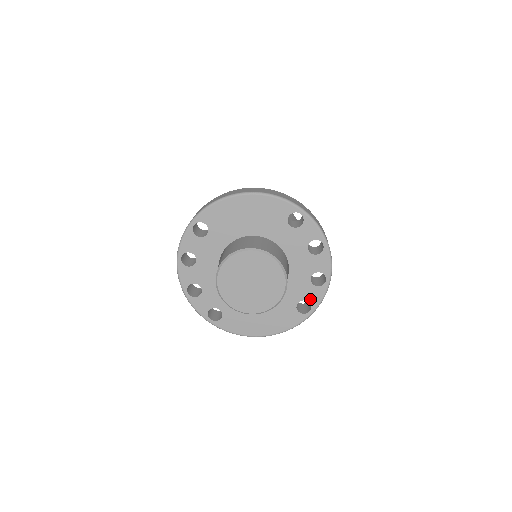
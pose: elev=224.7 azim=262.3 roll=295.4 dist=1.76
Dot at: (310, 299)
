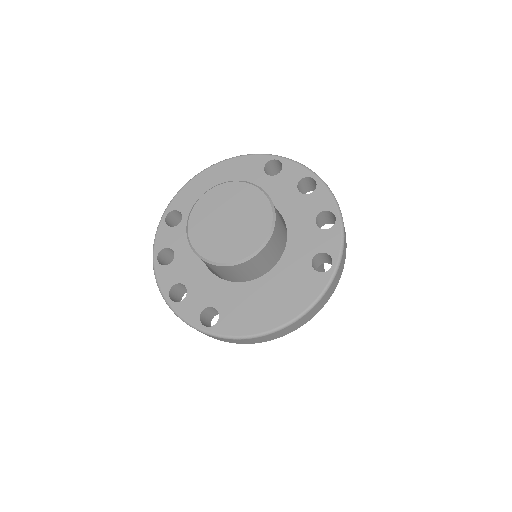
Dot at: (326, 249)
